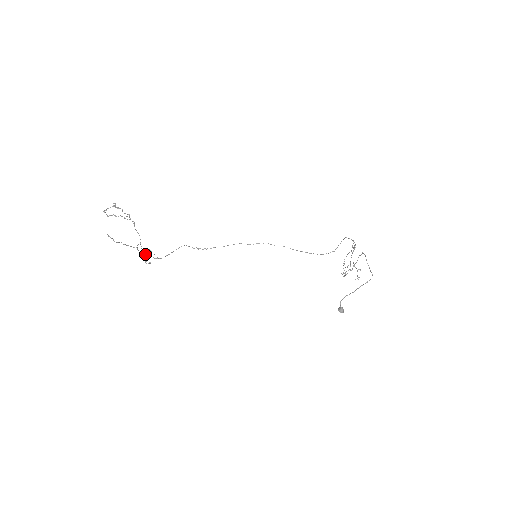
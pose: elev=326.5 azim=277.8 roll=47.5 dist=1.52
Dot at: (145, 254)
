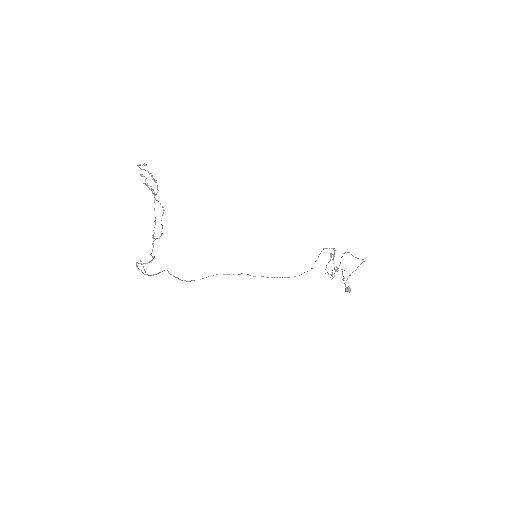
Dot at: (156, 238)
